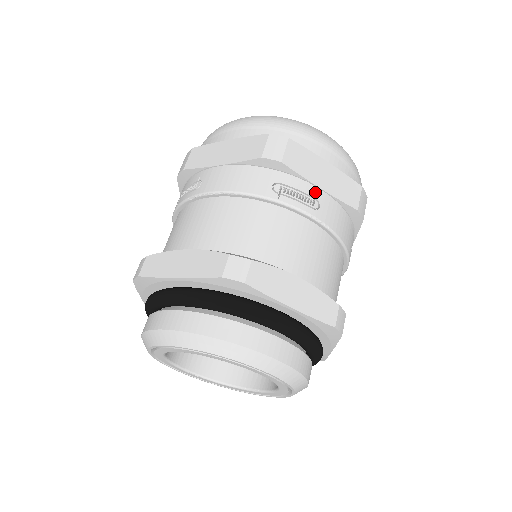
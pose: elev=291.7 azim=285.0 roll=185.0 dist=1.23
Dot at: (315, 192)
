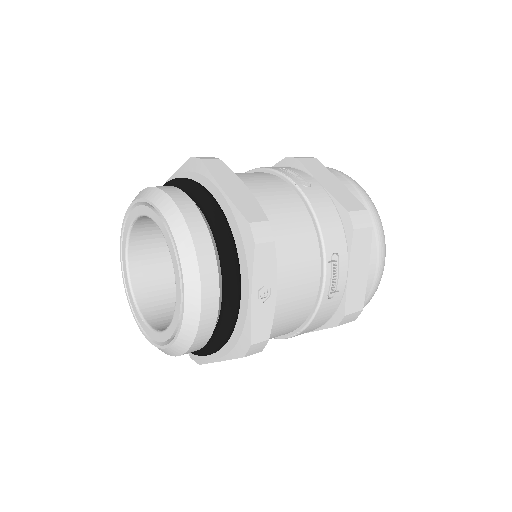
Dot at: (313, 182)
